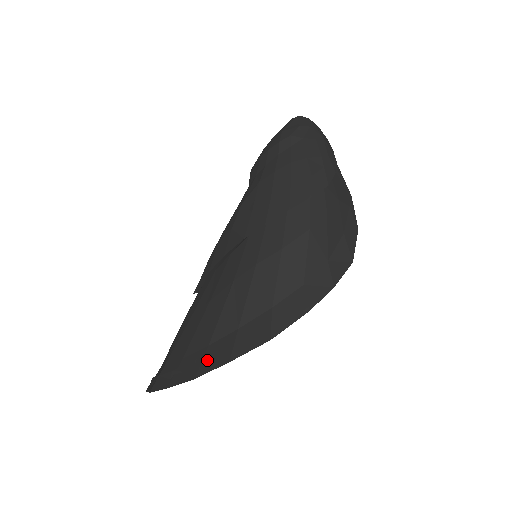
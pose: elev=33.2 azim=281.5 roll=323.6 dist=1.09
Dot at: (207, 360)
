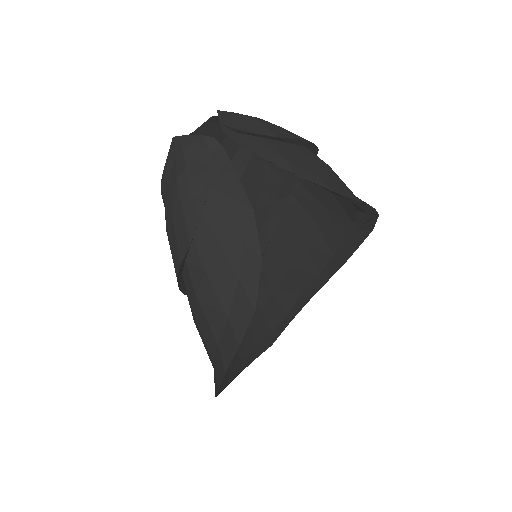
Dot at: occluded
